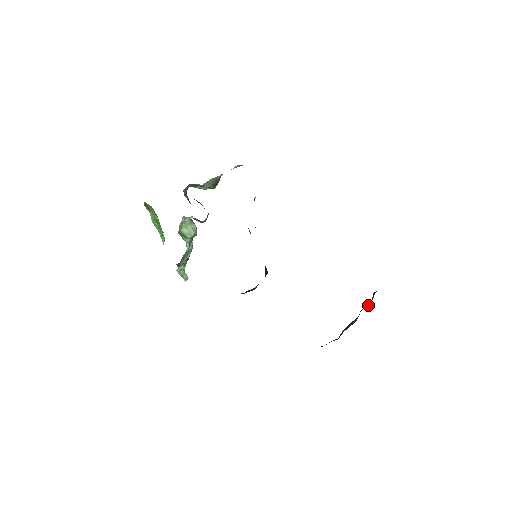
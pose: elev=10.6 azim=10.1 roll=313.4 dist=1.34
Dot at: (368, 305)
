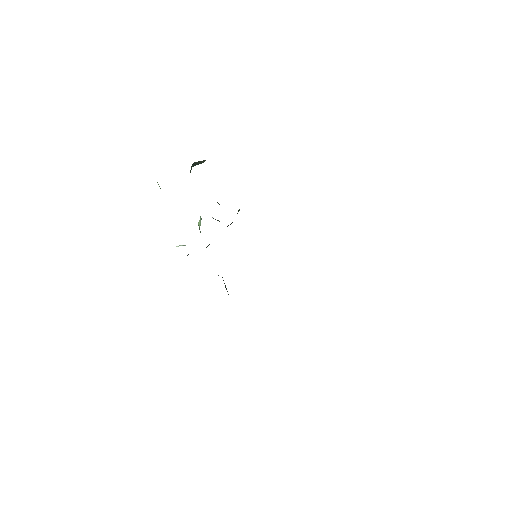
Dot at: occluded
